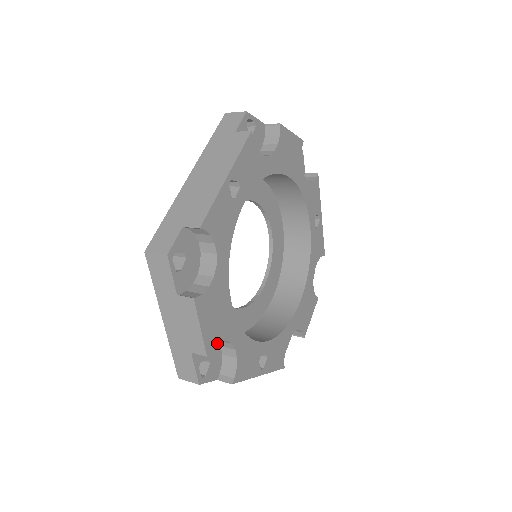
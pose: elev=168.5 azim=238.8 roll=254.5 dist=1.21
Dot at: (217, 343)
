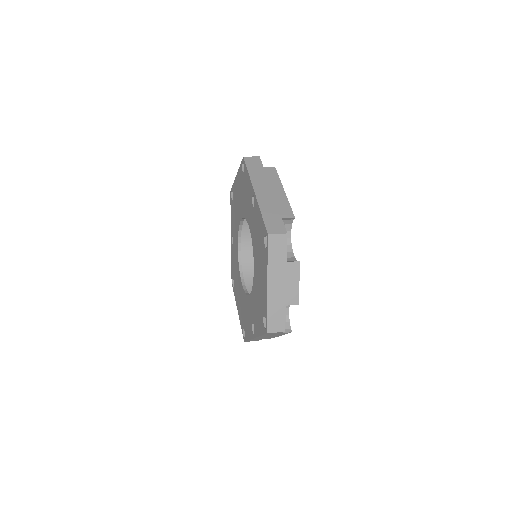
Dot at: occluded
